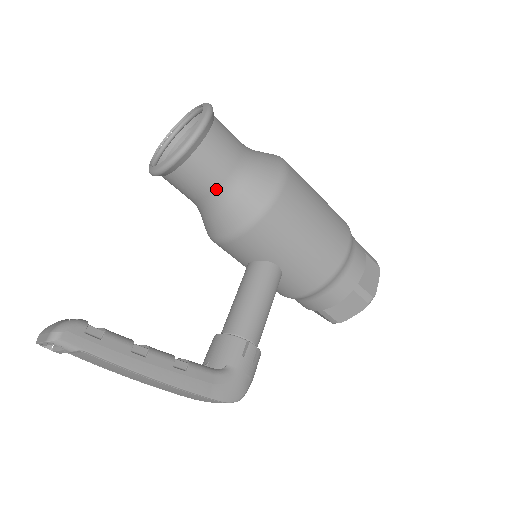
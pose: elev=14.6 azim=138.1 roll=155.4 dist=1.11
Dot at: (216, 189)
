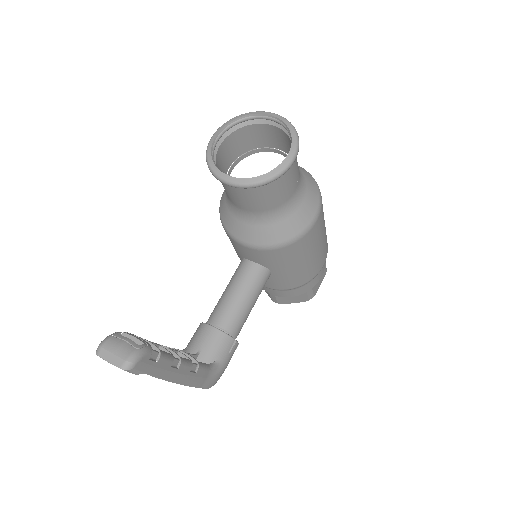
Dot at: (264, 211)
